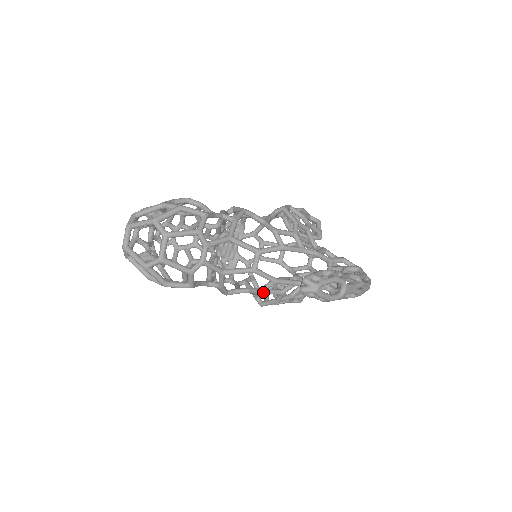
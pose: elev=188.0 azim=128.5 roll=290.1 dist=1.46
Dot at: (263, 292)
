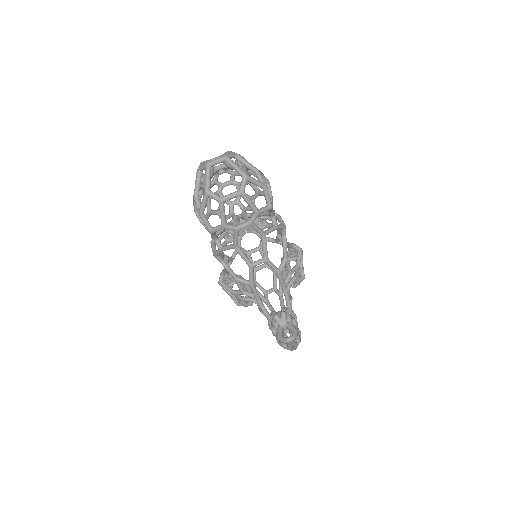
Dot at: (237, 281)
